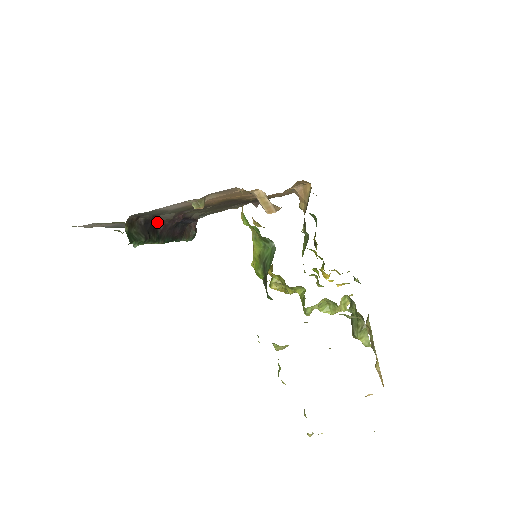
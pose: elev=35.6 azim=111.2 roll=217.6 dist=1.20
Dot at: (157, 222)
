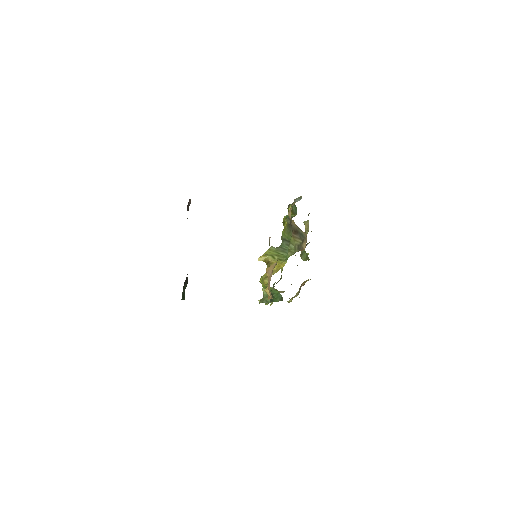
Dot at: occluded
